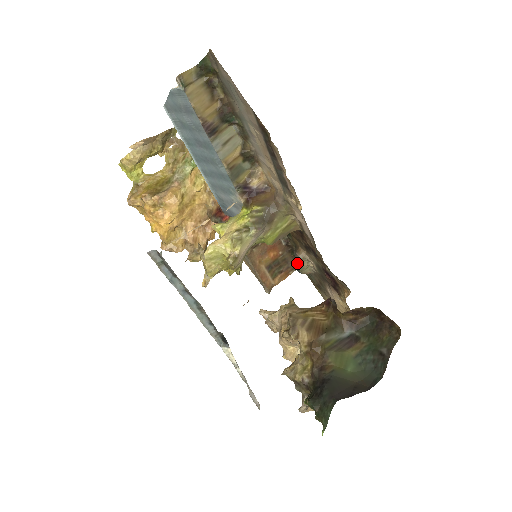
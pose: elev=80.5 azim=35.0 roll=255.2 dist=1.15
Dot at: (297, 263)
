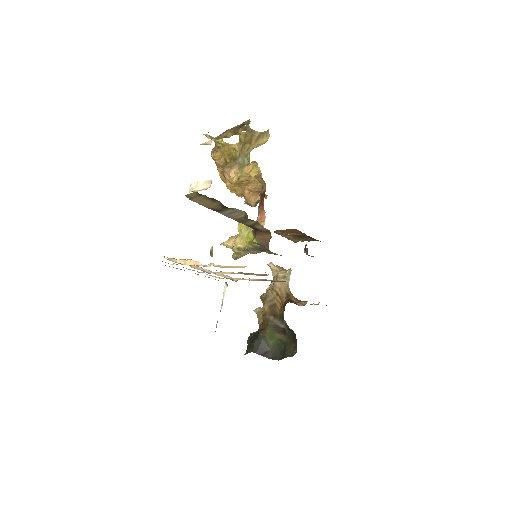
Dot at: (307, 250)
